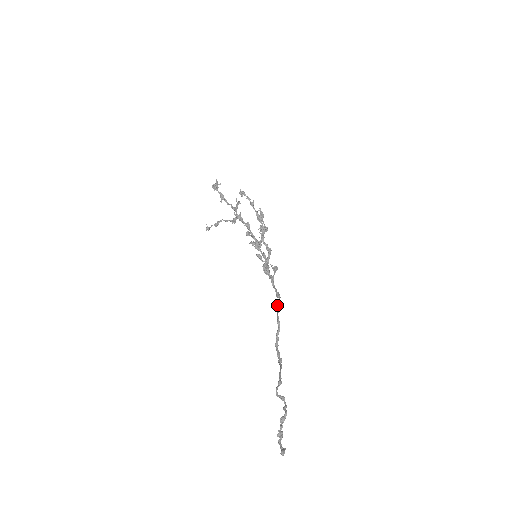
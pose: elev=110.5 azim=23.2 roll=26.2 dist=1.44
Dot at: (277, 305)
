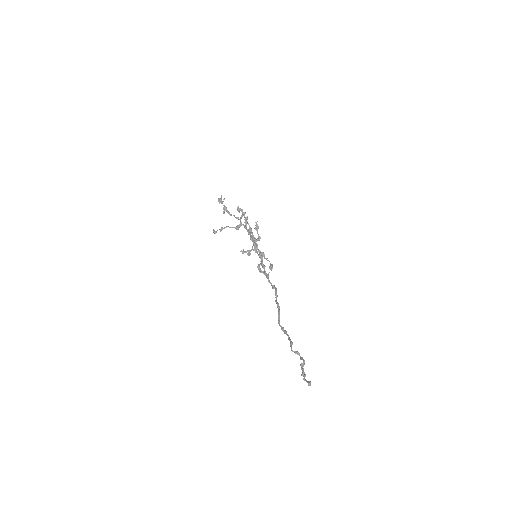
Dot at: (275, 294)
